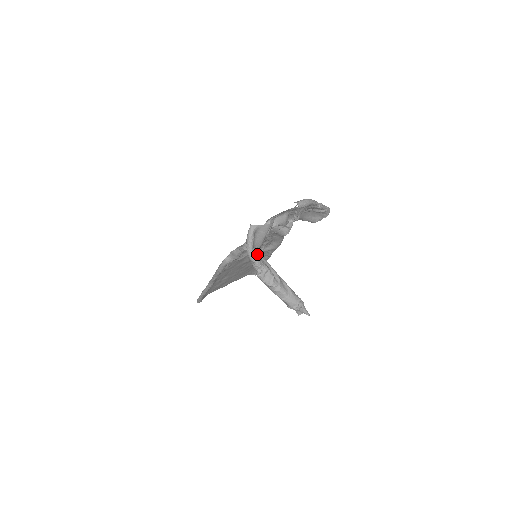
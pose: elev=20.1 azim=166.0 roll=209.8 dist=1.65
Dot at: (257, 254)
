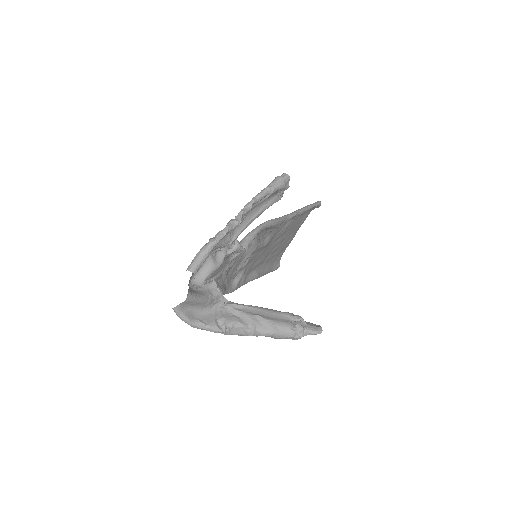
Dot at: (215, 309)
